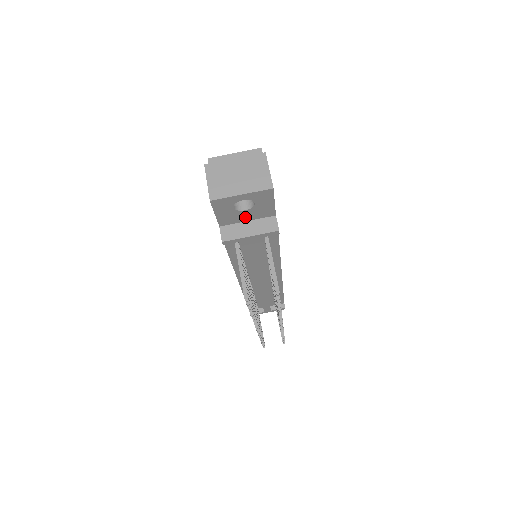
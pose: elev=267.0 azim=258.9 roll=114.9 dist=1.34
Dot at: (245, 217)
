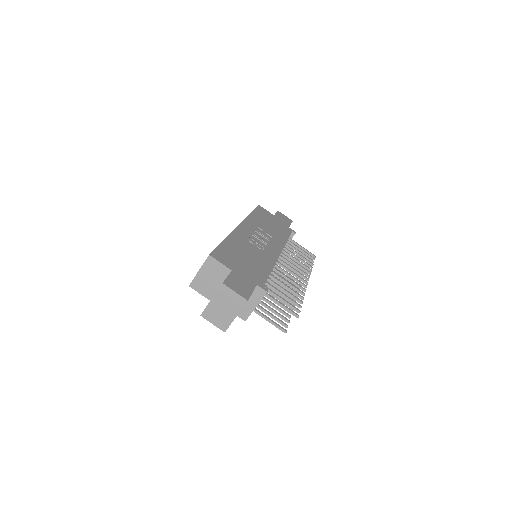
Dot at: occluded
